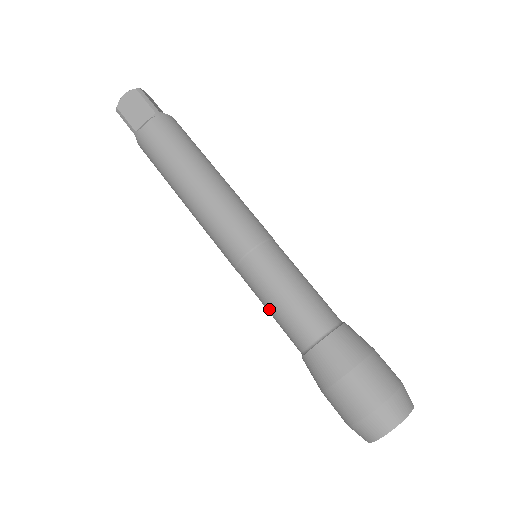
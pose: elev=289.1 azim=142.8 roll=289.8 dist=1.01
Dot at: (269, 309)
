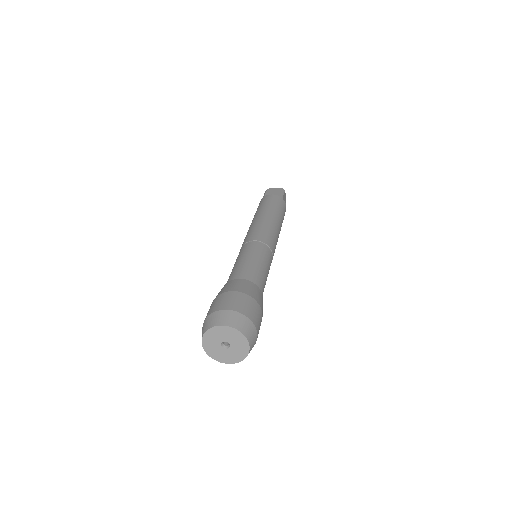
Dot at: (234, 266)
